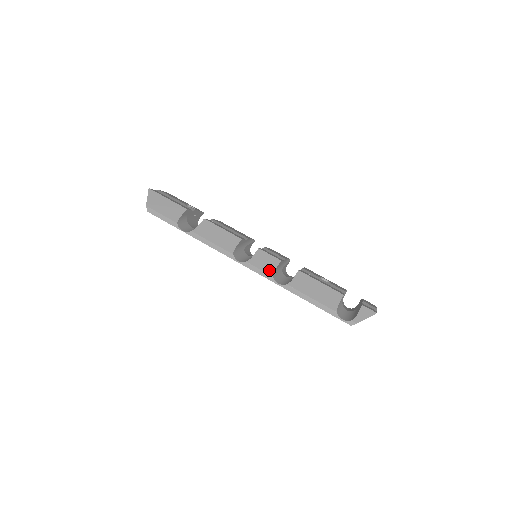
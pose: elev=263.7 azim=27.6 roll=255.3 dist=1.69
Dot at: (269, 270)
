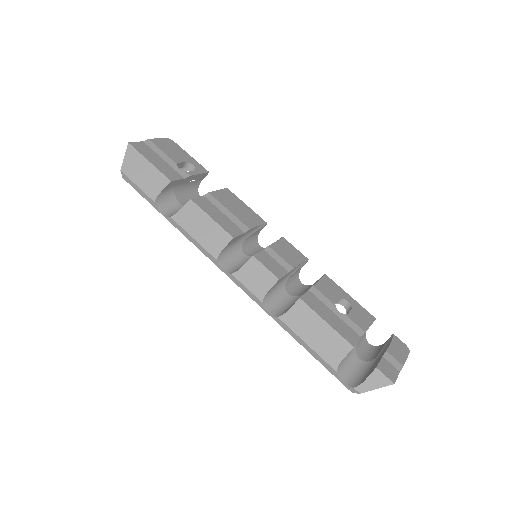
Dot at: (259, 292)
